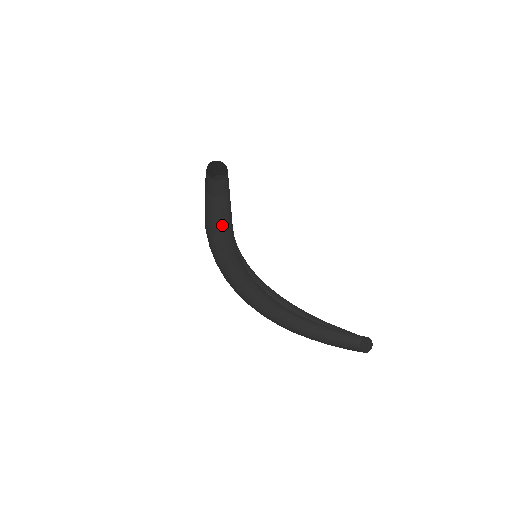
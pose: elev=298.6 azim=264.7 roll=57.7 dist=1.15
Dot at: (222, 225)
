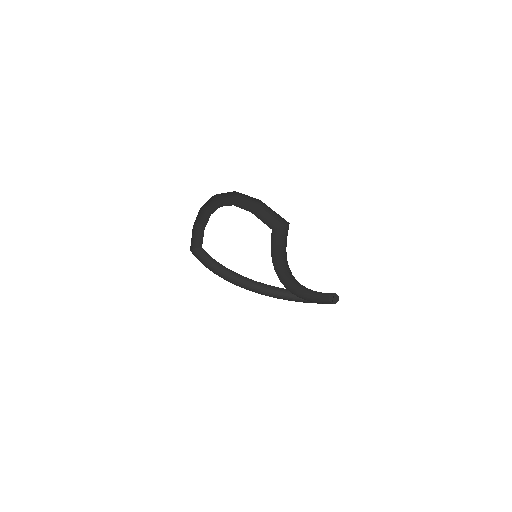
Dot at: (276, 227)
